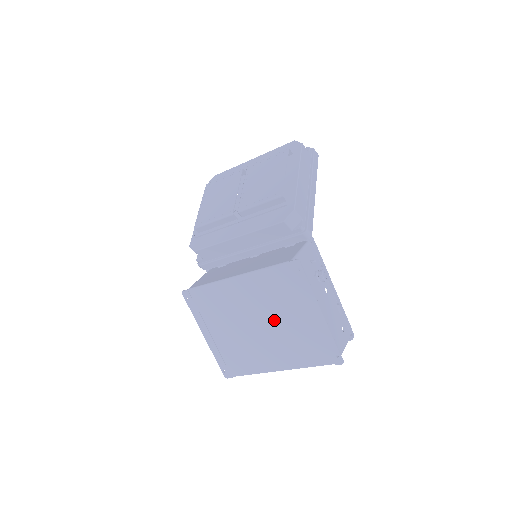
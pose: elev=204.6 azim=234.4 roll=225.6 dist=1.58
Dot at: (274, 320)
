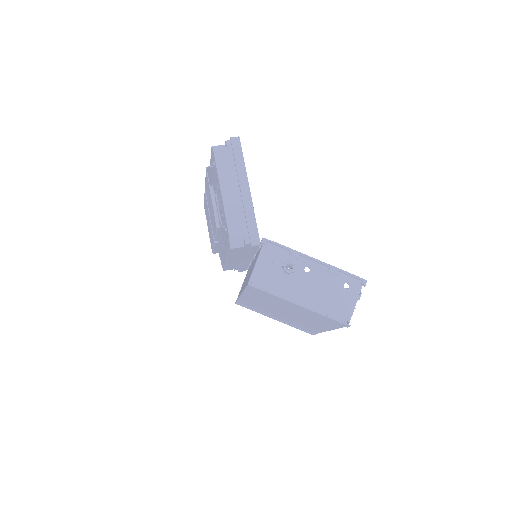
Dot at: (287, 310)
